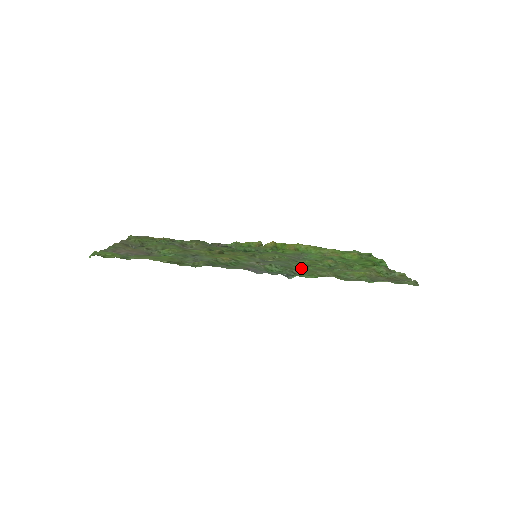
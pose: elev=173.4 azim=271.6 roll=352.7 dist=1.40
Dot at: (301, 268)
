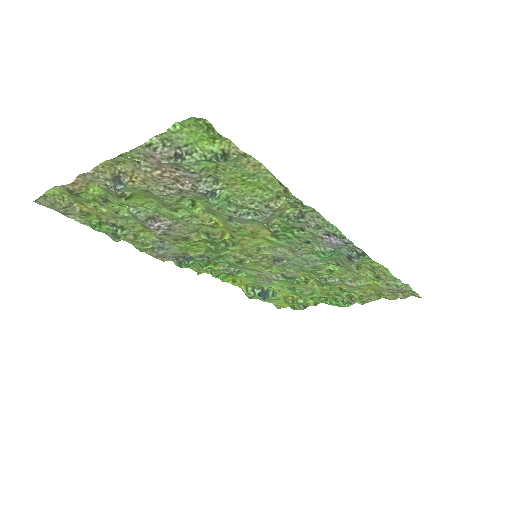
Dot at: (335, 264)
